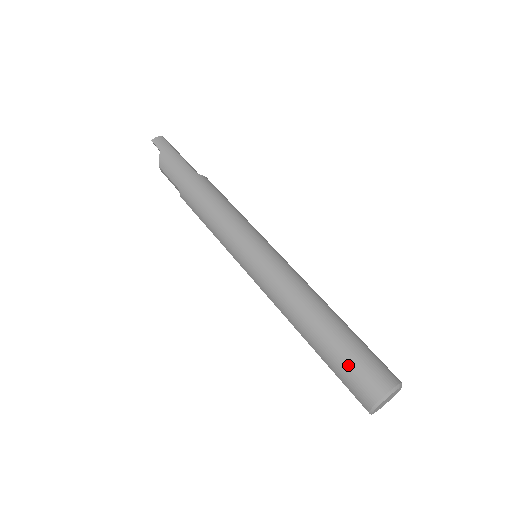
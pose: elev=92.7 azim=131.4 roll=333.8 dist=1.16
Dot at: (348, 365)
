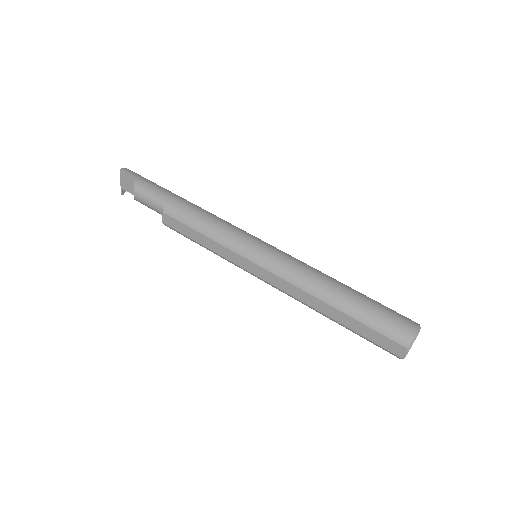
Dot at: (381, 313)
